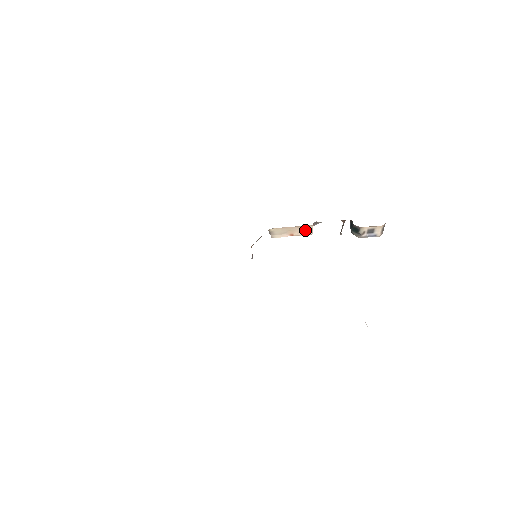
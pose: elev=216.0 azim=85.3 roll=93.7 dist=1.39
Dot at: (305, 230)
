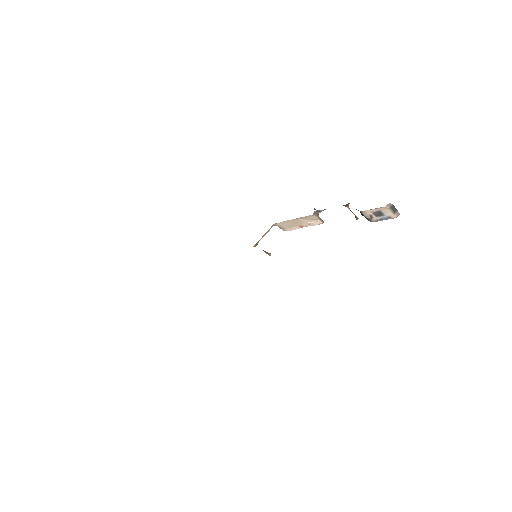
Dot at: (311, 220)
